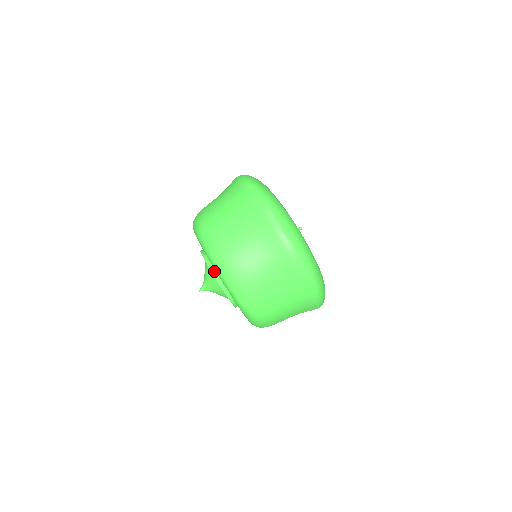
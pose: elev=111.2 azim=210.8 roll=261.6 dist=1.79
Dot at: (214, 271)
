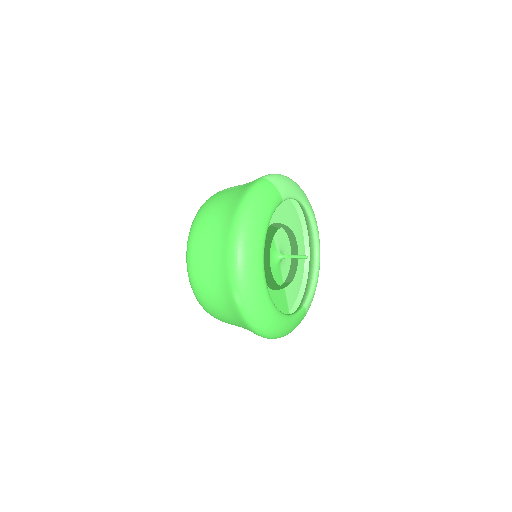
Dot at: occluded
